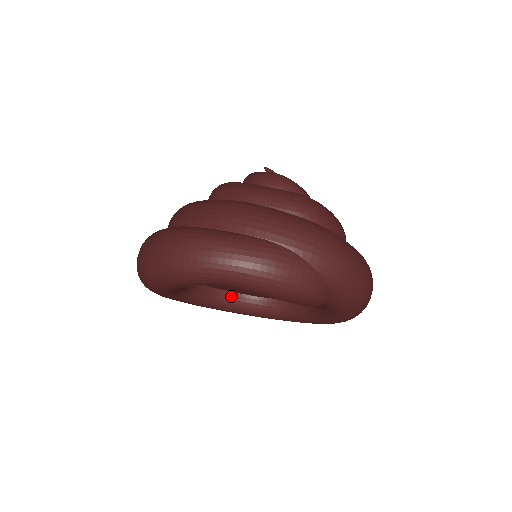
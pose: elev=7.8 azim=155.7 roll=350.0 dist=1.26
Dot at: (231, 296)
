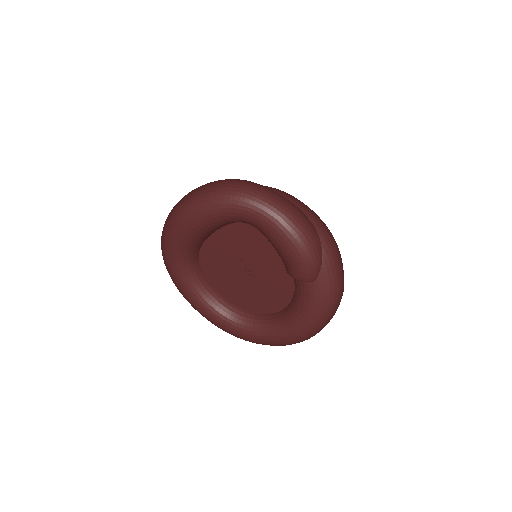
Dot at: (212, 291)
